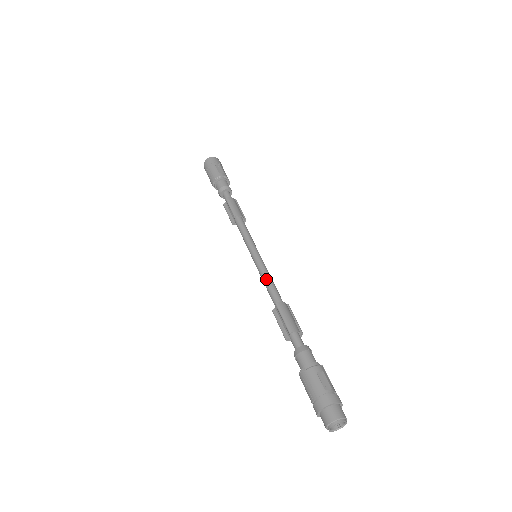
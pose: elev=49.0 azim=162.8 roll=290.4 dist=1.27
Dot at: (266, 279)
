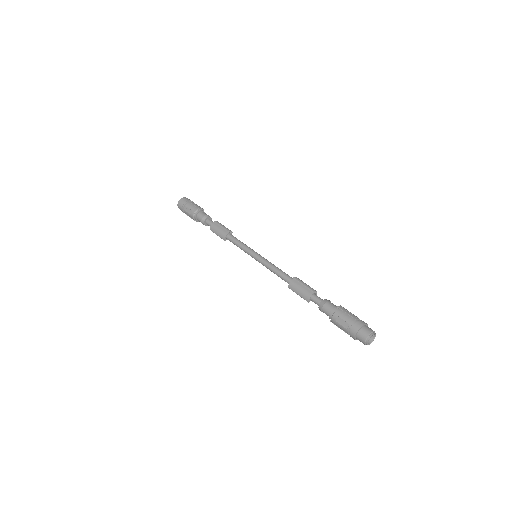
Dot at: occluded
